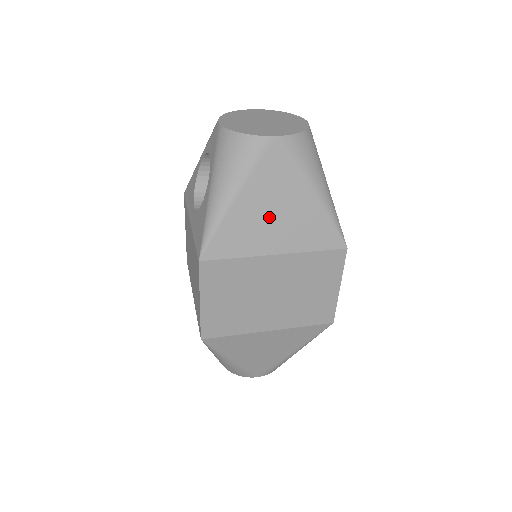
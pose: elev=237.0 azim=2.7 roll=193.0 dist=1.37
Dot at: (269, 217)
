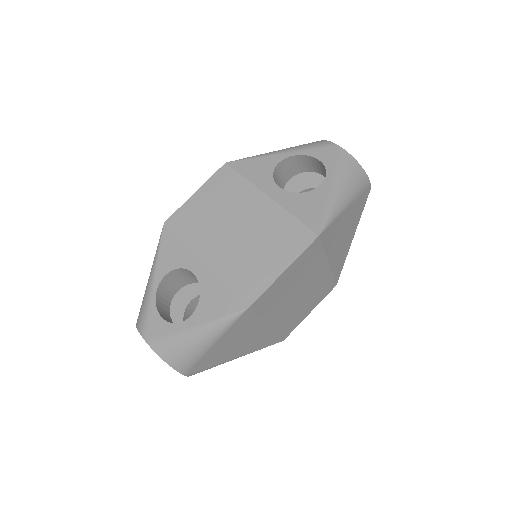
Dot at: (343, 234)
